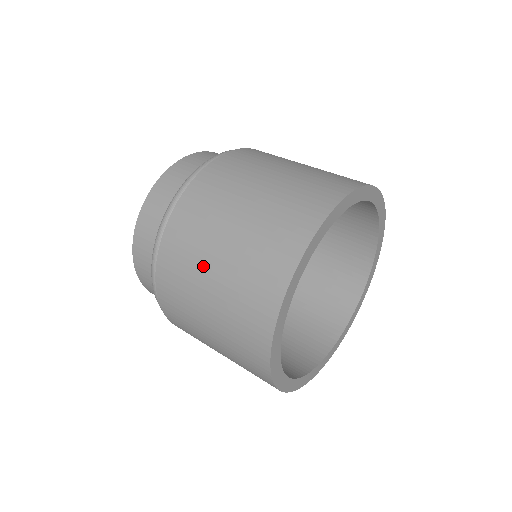
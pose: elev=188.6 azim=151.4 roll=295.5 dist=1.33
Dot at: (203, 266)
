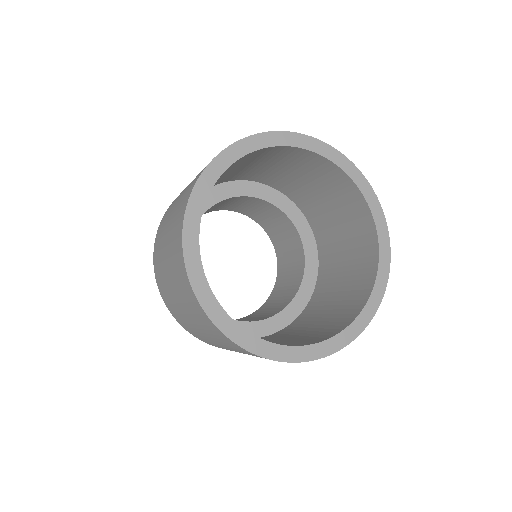
Dot at: (163, 254)
